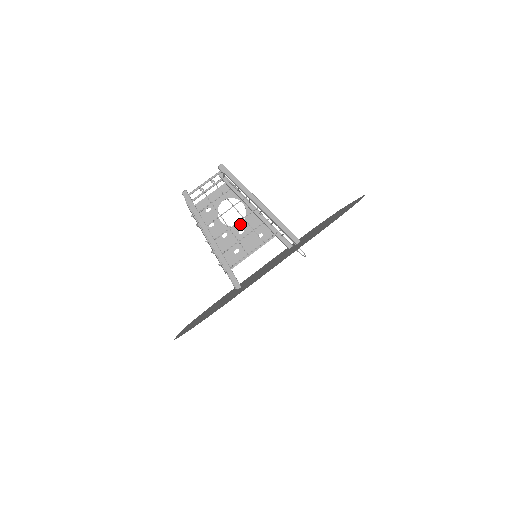
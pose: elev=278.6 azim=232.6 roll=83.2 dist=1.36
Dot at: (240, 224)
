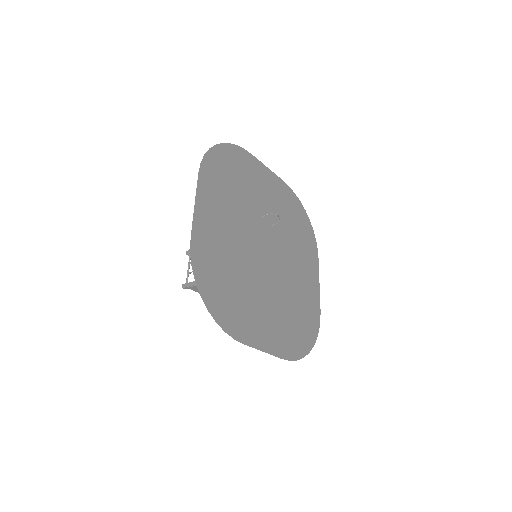
Dot at: occluded
